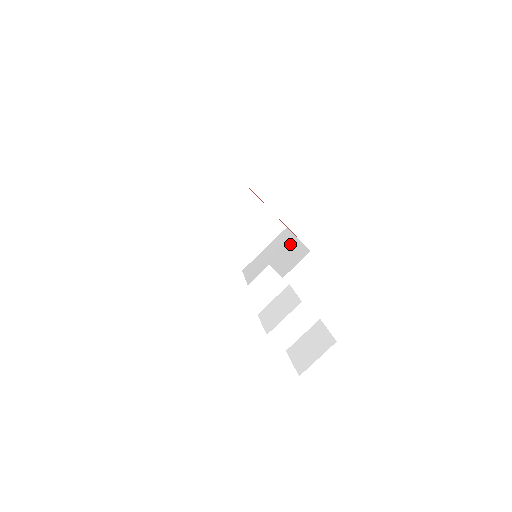
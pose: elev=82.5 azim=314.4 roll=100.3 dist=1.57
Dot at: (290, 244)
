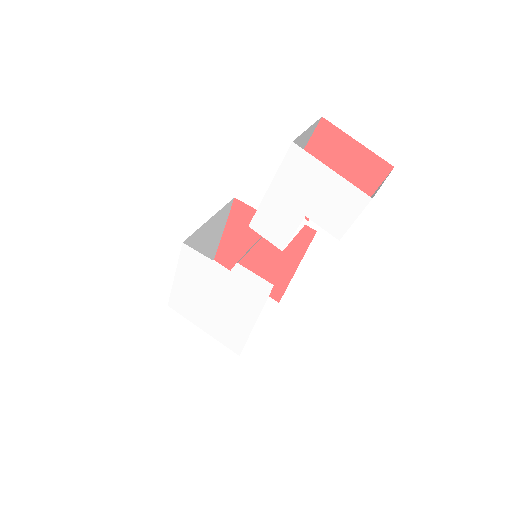
Dot at: occluded
